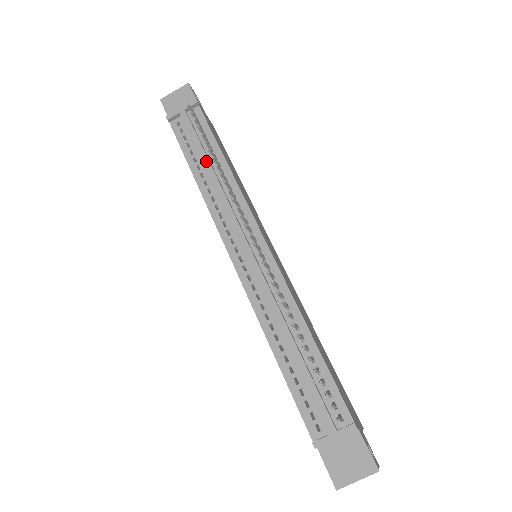
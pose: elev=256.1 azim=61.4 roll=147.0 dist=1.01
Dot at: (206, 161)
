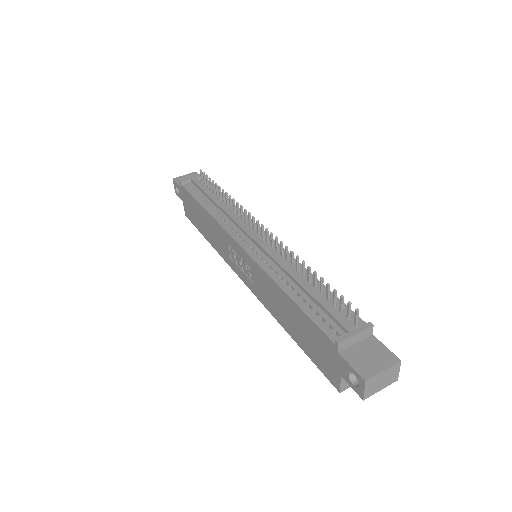
Dot at: (214, 198)
